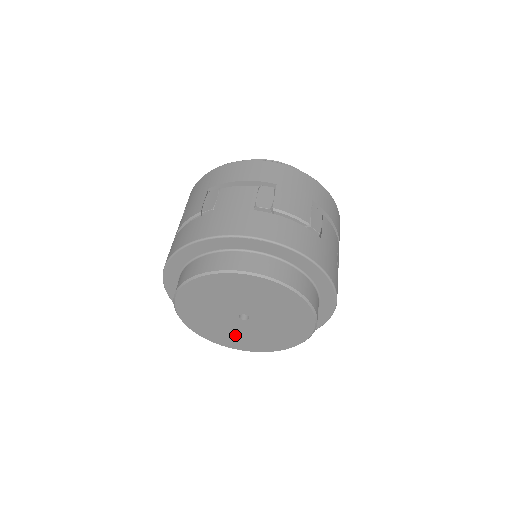
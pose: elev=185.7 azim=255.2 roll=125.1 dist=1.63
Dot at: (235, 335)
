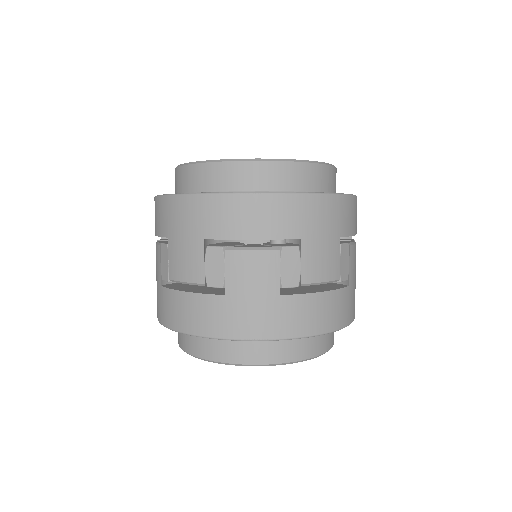
Dot at: occluded
